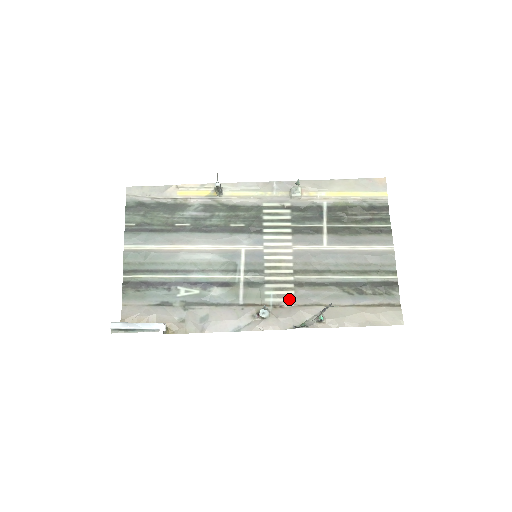
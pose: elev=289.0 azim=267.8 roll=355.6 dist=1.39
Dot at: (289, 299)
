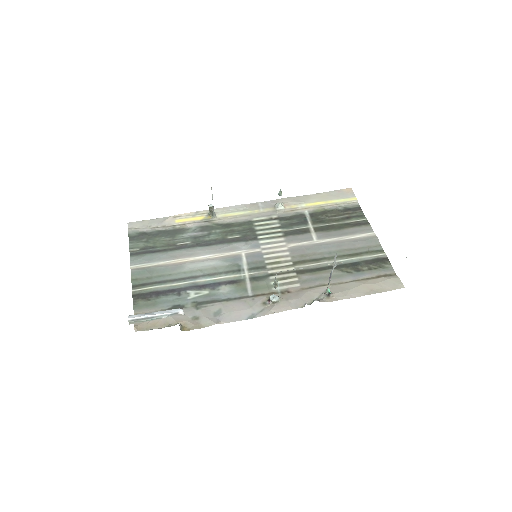
Dot at: (295, 285)
